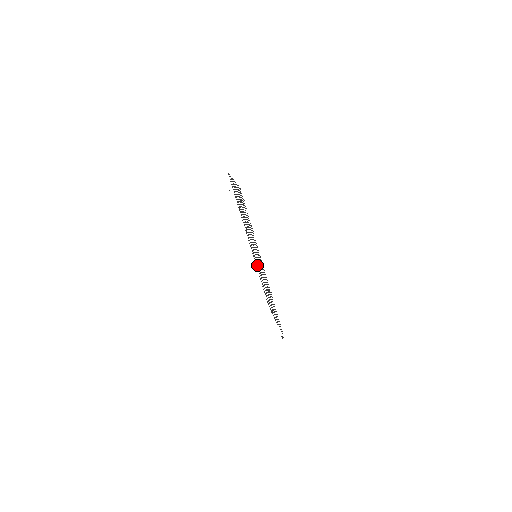
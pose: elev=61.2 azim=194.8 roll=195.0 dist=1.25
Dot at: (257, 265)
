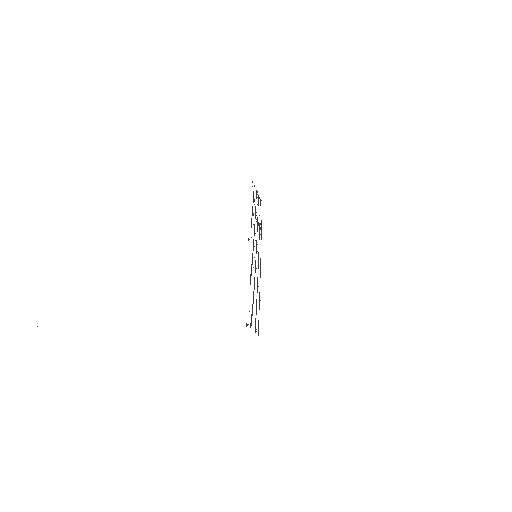
Dot at: occluded
